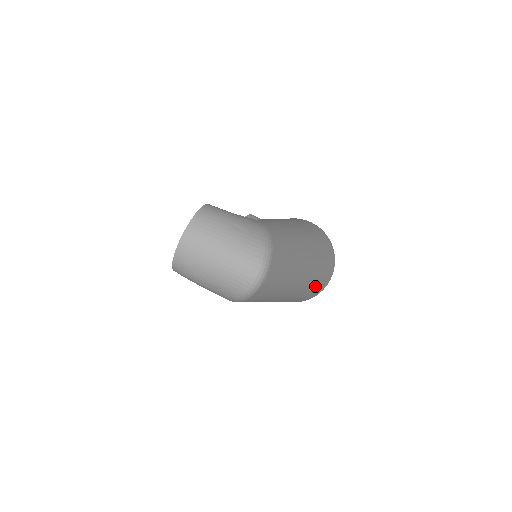
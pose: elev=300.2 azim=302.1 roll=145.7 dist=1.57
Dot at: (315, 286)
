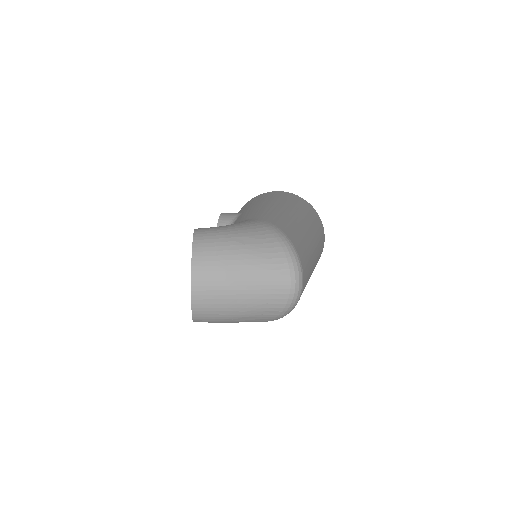
Dot at: occluded
